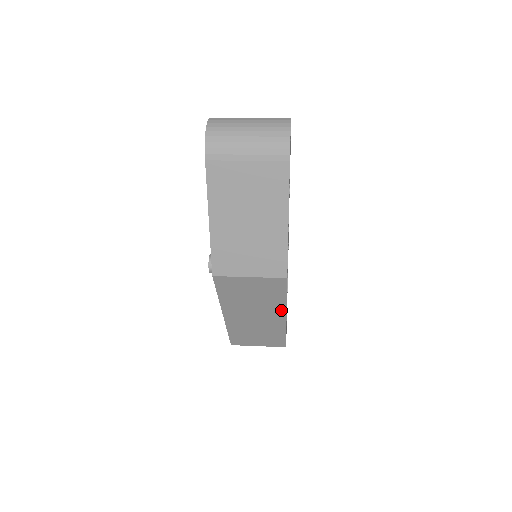
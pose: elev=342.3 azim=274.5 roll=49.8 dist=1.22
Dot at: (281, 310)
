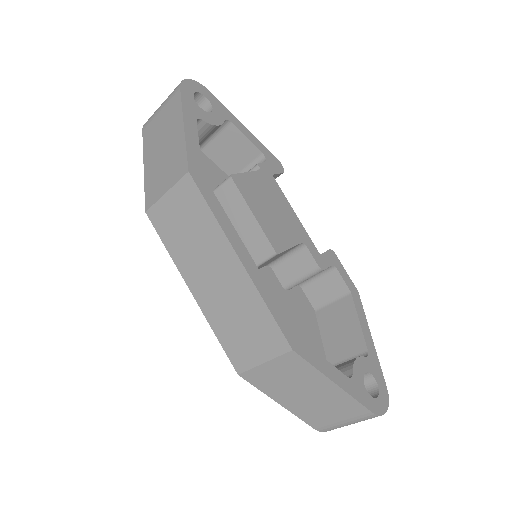
Dot at: (224, 243)
